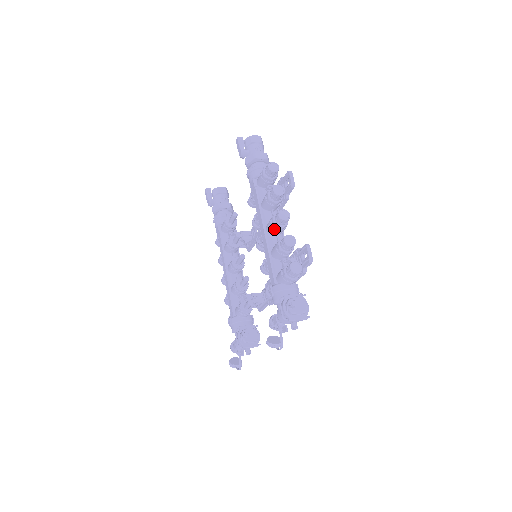
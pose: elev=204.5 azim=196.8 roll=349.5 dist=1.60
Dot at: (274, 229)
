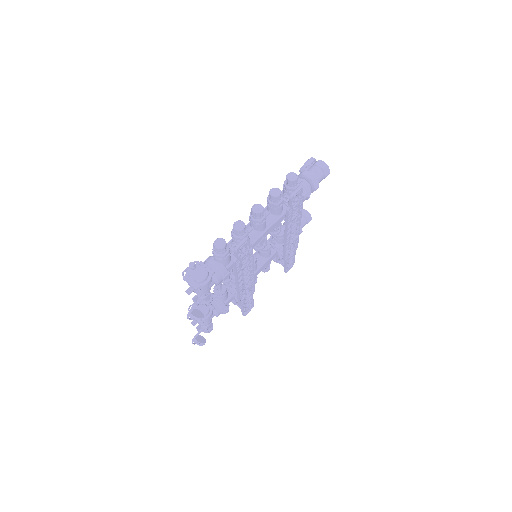
Dot at: (249, 219)
